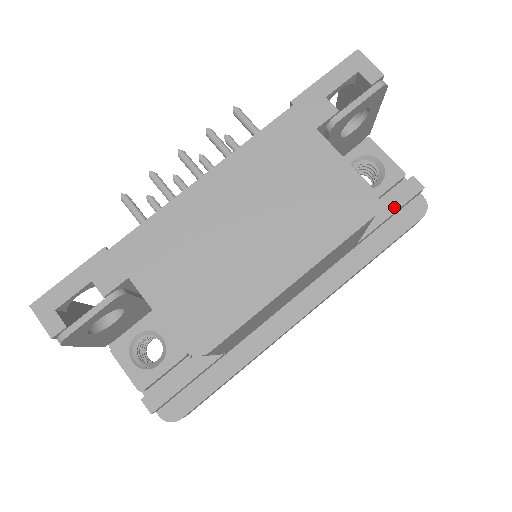
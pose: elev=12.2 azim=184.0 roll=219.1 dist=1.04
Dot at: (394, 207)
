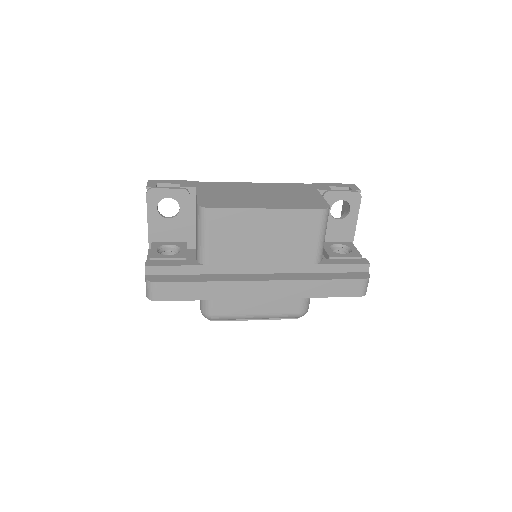
Dot at: (347, 262)
